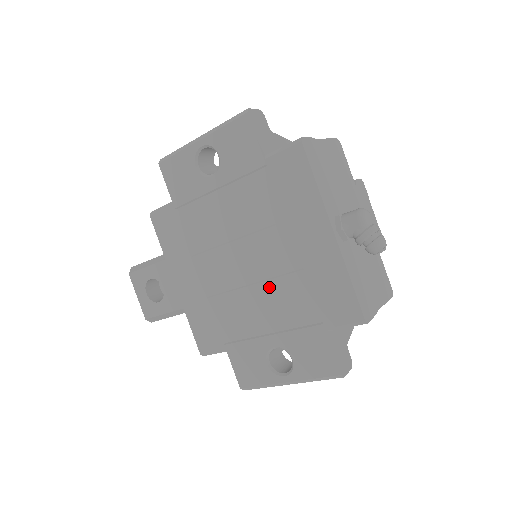
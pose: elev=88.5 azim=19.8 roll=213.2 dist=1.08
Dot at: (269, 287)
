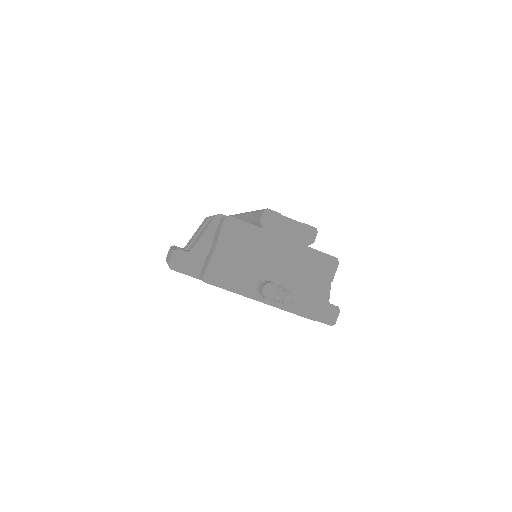
Dot at: occluded
